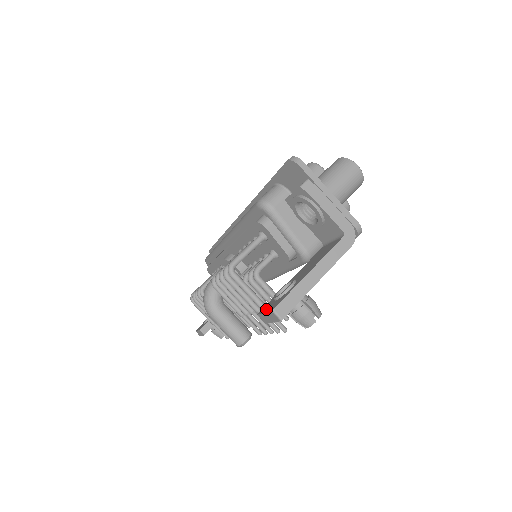
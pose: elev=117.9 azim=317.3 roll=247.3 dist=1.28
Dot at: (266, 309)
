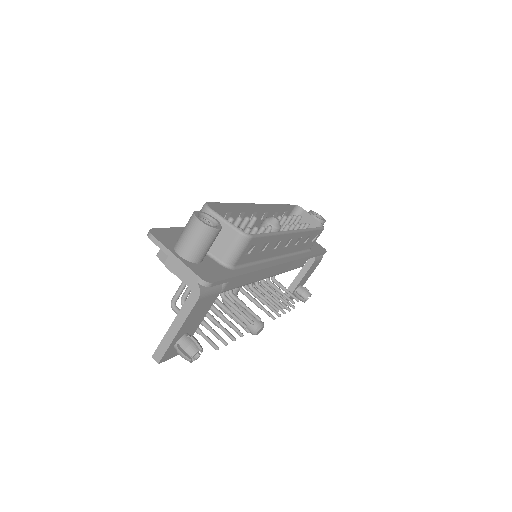
Dot at: occluded
